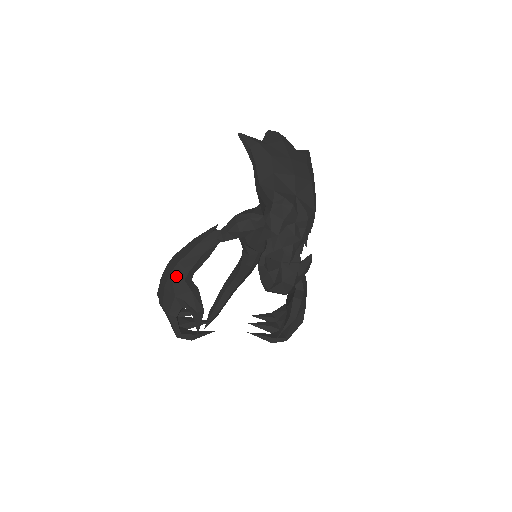
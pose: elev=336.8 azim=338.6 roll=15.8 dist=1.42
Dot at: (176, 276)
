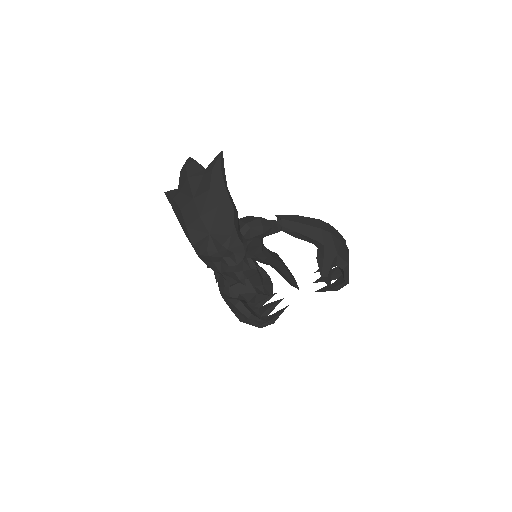
Dot at: (224, 298)
